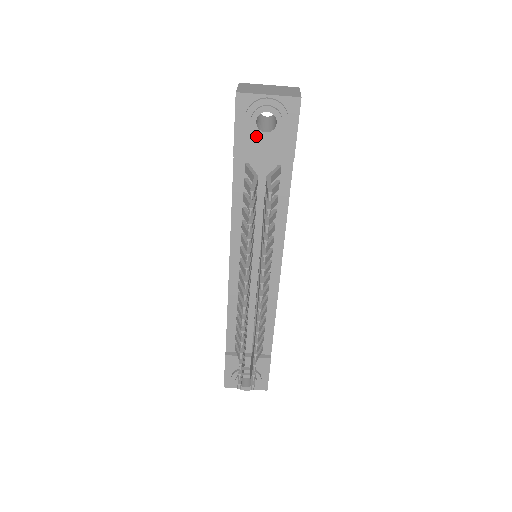
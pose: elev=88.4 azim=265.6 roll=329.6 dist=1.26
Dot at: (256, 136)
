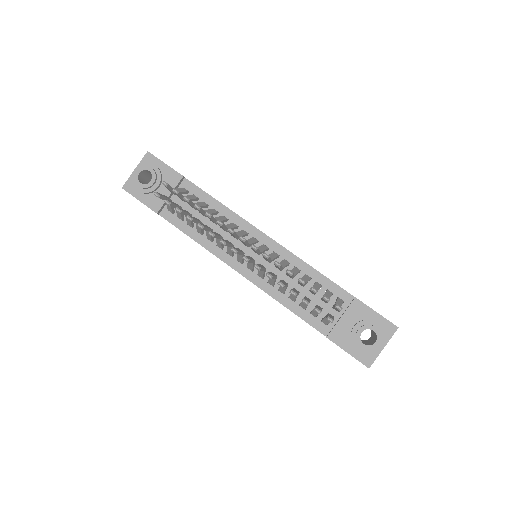
Dot at: (151, 190)
